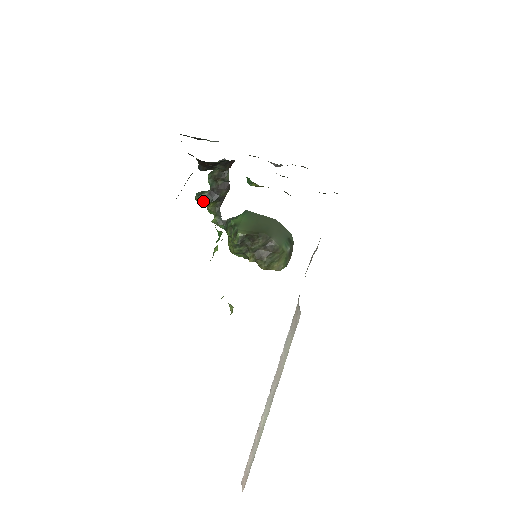
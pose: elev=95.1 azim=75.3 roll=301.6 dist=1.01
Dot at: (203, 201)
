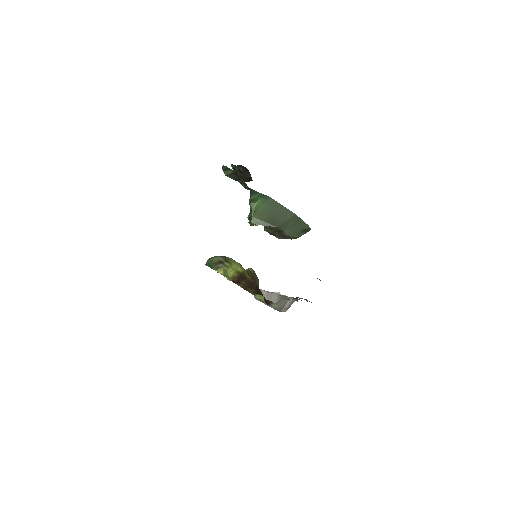
Dot at: (228, 176)
